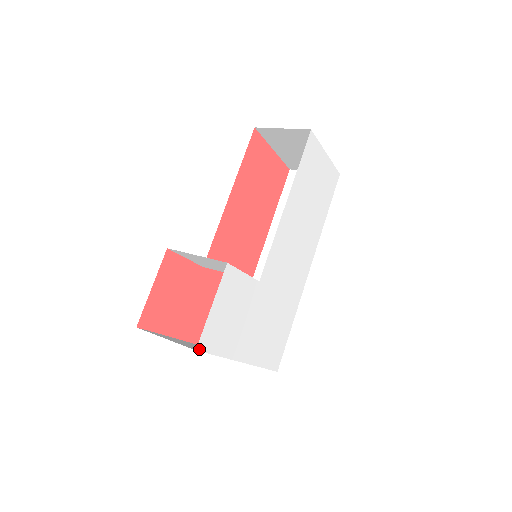
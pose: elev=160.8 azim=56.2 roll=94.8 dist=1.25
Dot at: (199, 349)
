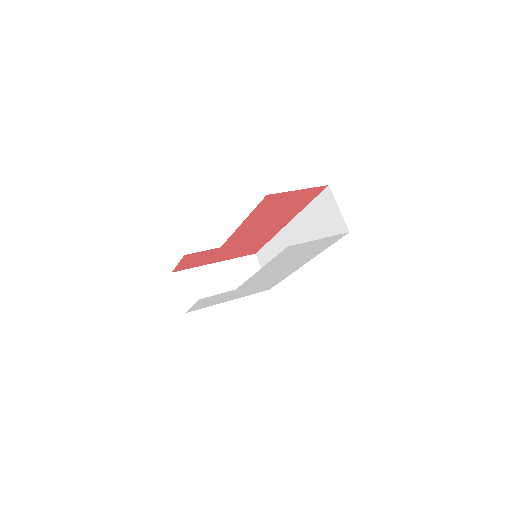
Dot at: occluded
